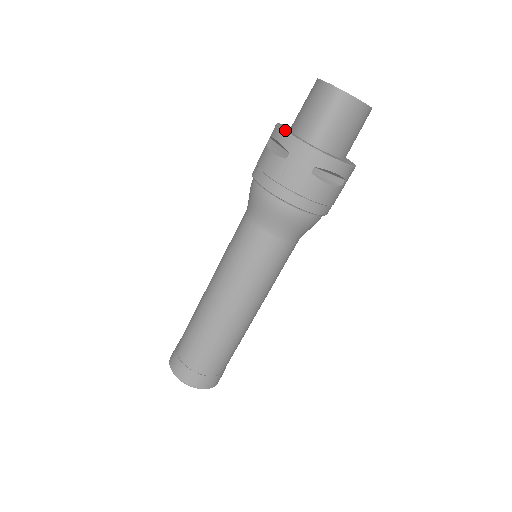
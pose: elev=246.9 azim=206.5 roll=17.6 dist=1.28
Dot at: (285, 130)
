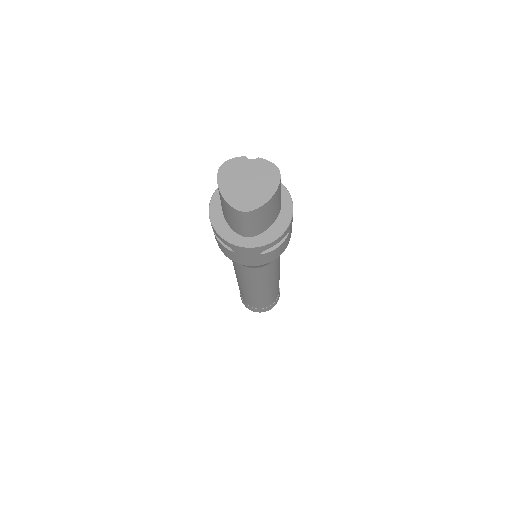
Dot at: (219, 235)
